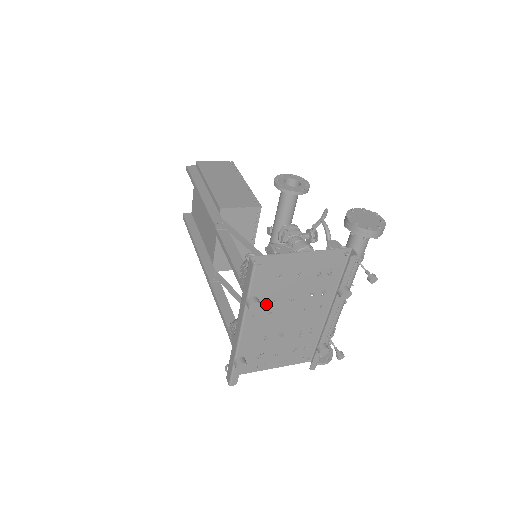
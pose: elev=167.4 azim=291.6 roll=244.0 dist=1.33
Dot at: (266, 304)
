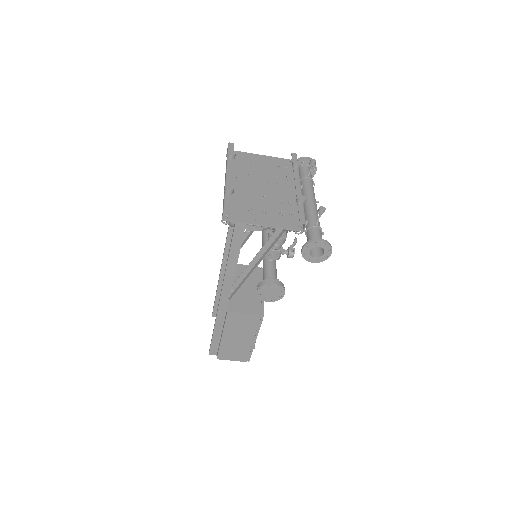
Dot at: (245, 175)
